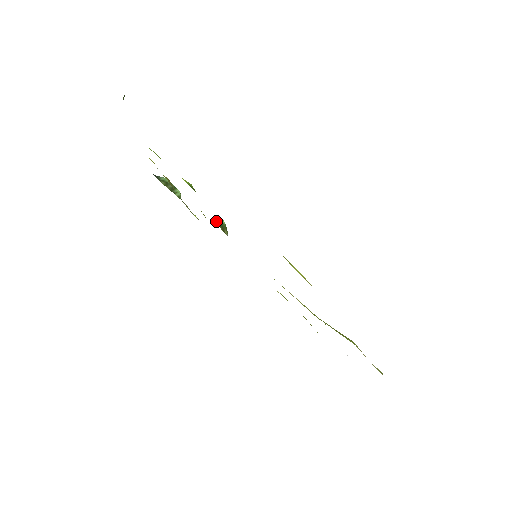
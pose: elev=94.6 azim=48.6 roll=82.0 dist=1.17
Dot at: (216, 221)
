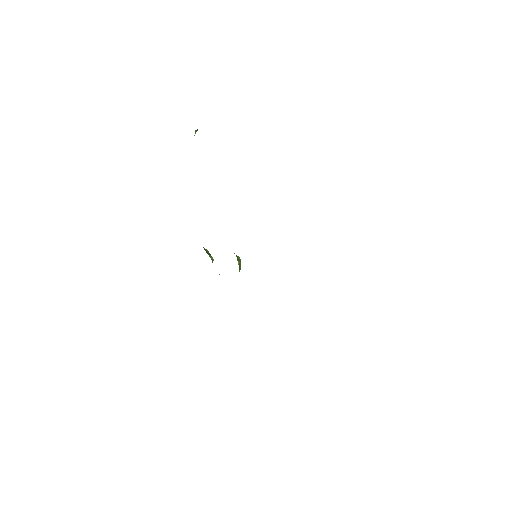
Dot at: occluded
